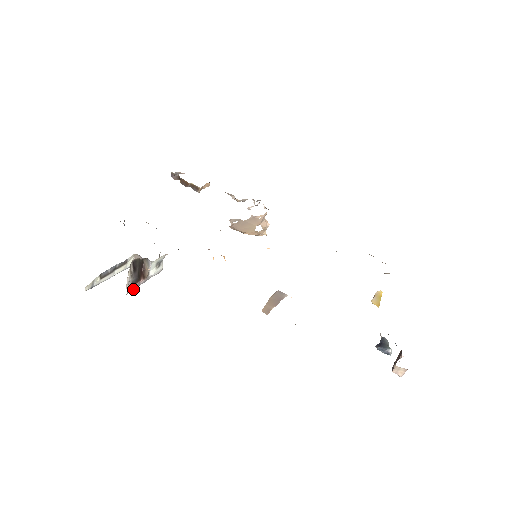
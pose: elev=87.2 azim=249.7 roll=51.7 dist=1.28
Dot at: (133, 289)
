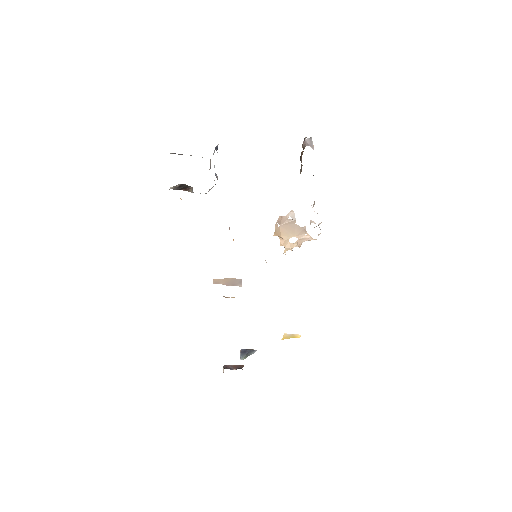
Dot at: occluded
